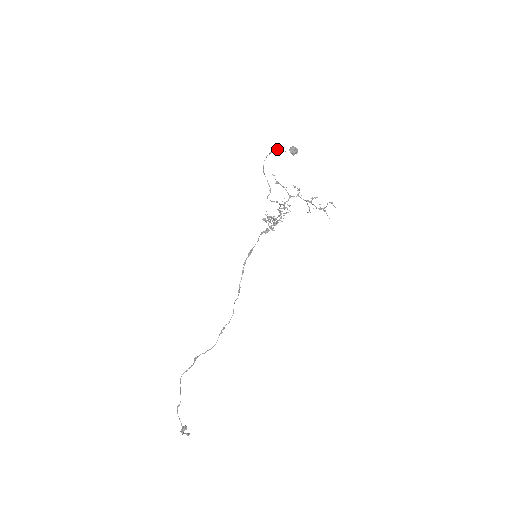
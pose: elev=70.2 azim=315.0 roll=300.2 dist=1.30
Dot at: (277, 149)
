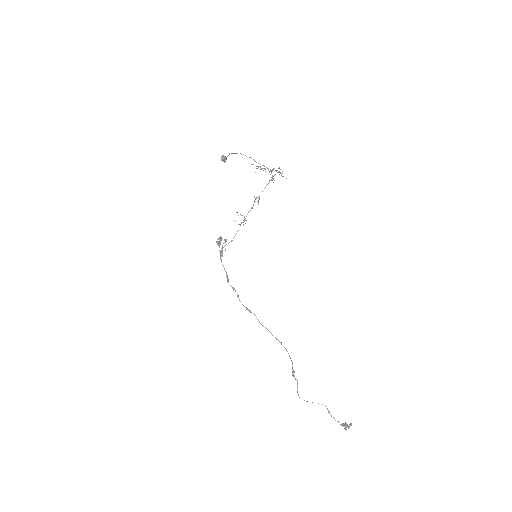
Dot at: (229, 154)
